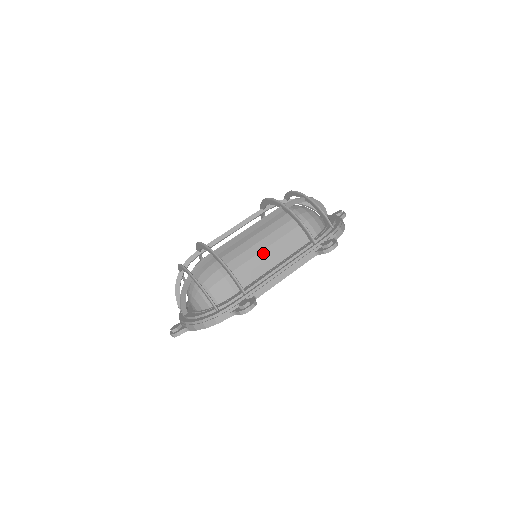
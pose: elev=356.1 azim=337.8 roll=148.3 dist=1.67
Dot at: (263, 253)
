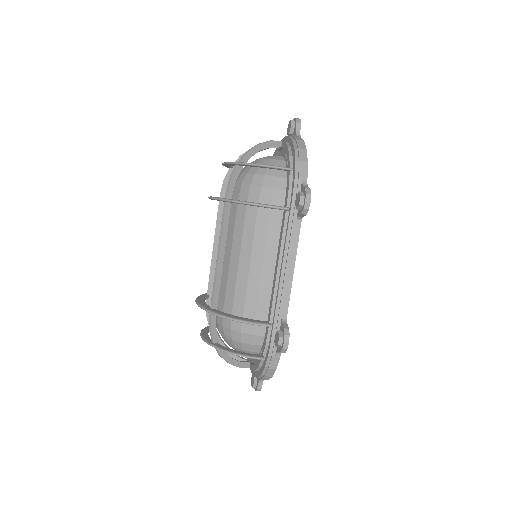
Dot at: (253, 264)
